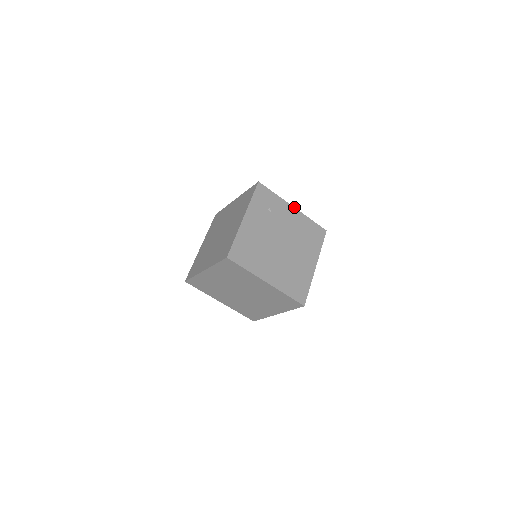
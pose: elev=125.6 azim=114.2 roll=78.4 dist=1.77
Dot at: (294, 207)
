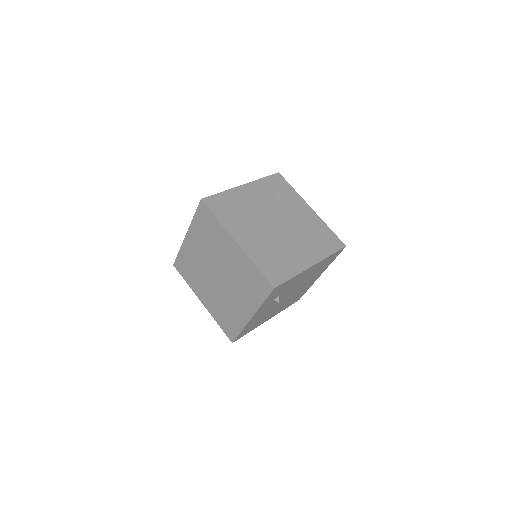
Dot at: occluded
